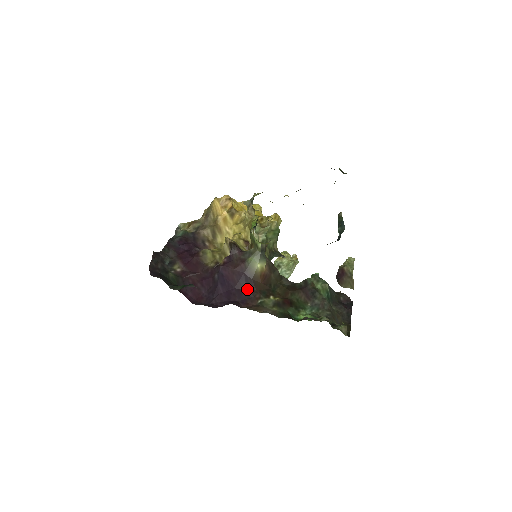
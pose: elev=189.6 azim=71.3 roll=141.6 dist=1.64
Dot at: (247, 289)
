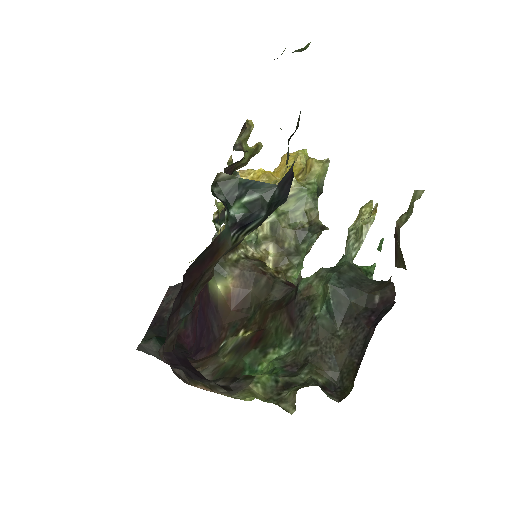
Dot at: (214, 326)
